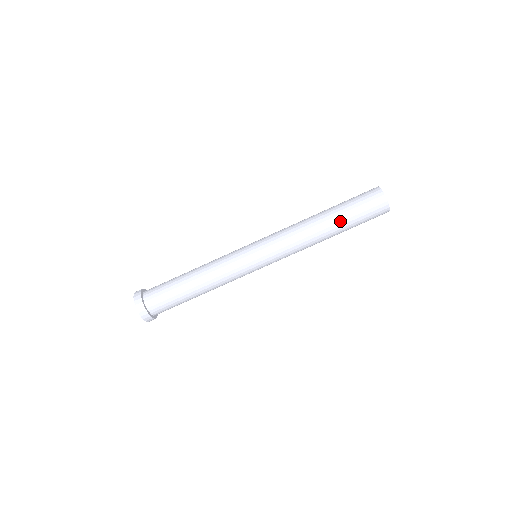
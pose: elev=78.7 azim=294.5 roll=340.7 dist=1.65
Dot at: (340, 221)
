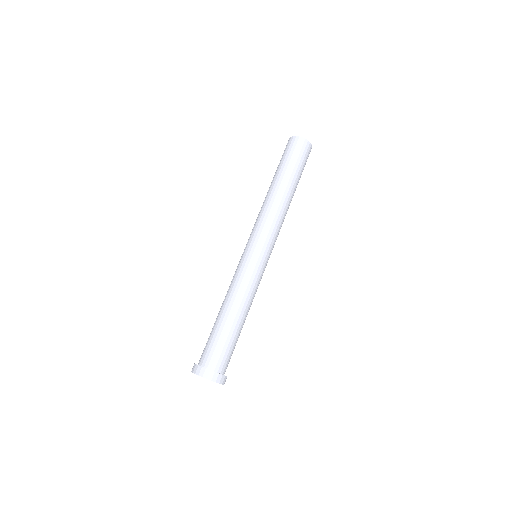
Dot at: (277, 175)
